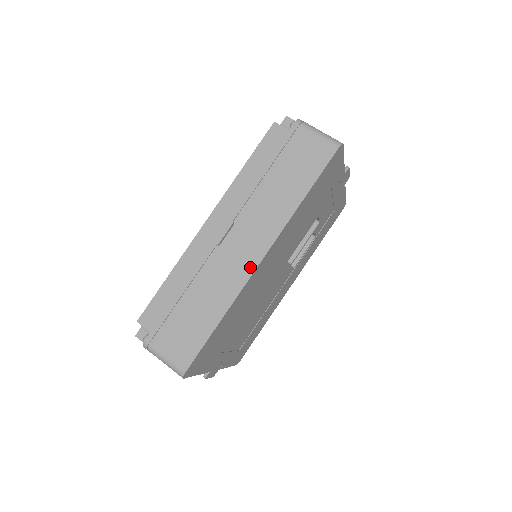
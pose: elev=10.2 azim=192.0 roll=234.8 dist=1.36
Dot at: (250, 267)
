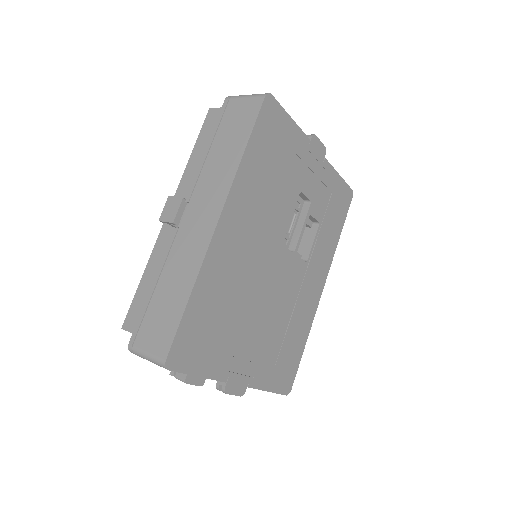
Dot at: (209, 233)
